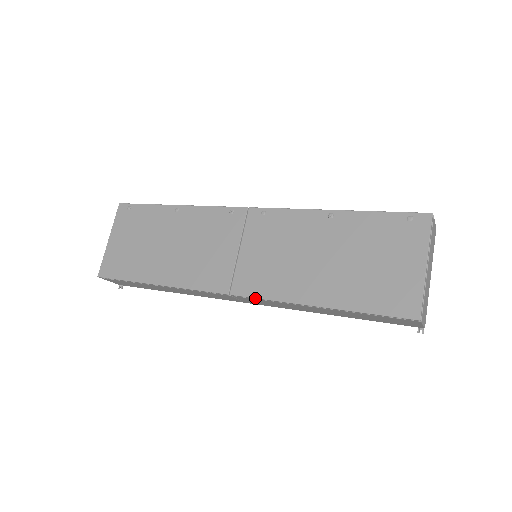
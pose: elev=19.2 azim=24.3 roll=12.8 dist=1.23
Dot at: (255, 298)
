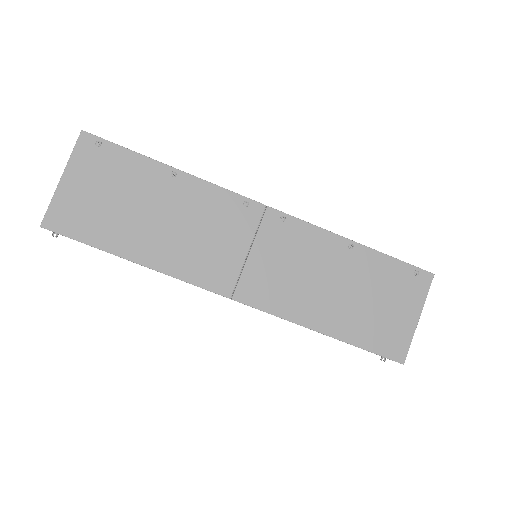
Dot at: (260, 310)
